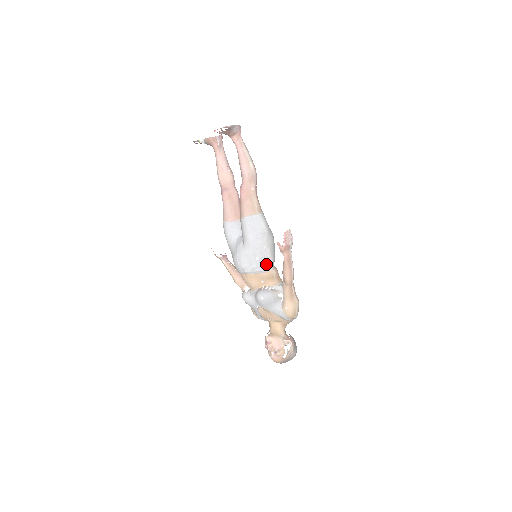
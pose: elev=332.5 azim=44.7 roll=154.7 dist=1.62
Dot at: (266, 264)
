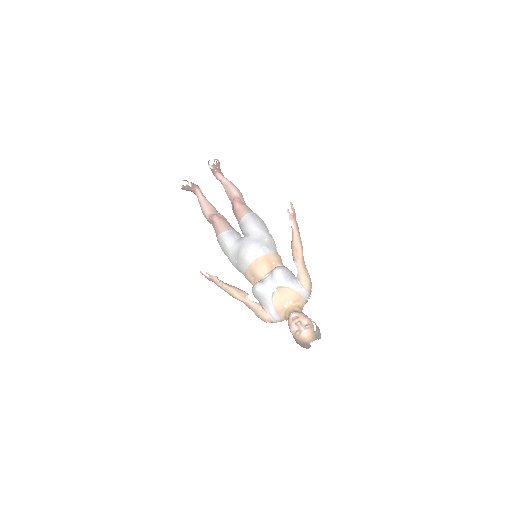
Dot at: (274, 246)
